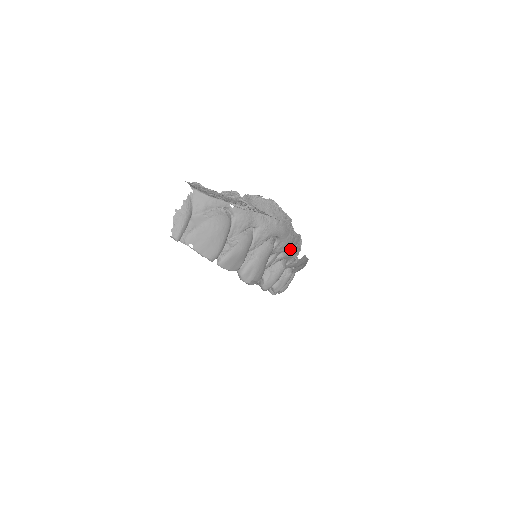
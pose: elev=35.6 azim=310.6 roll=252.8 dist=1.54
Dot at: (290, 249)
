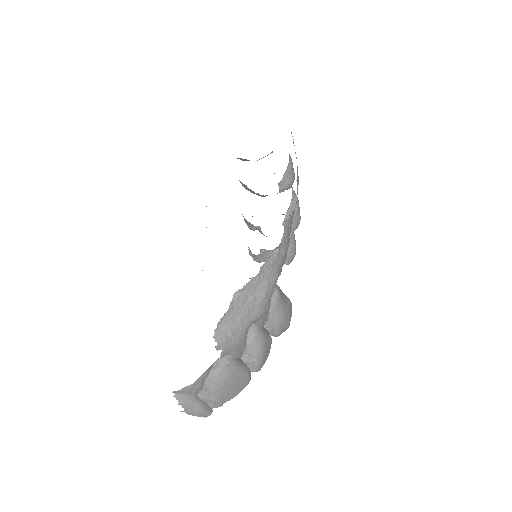
Dot at: (288, 245)
